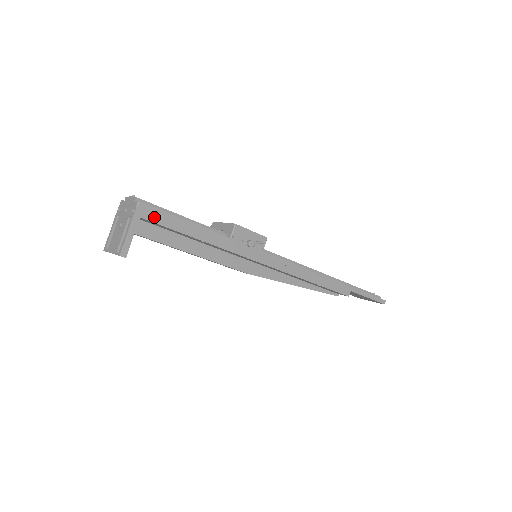
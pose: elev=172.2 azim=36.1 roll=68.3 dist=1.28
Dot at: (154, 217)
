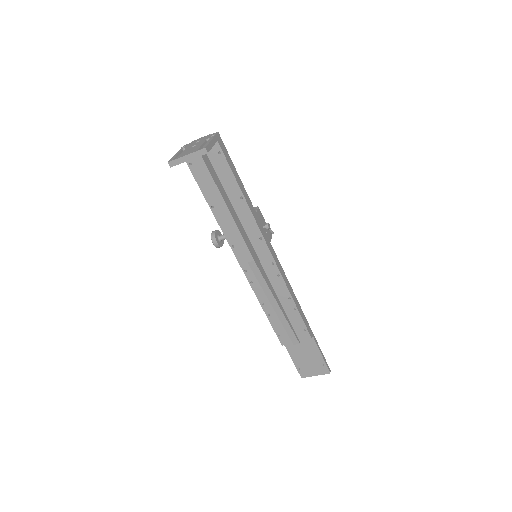
Dot at: (223, 150)
